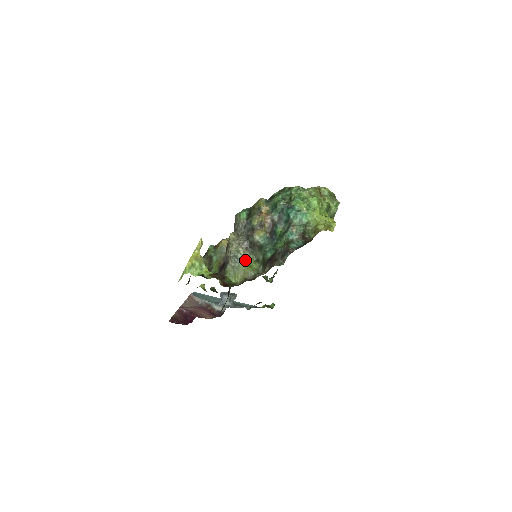
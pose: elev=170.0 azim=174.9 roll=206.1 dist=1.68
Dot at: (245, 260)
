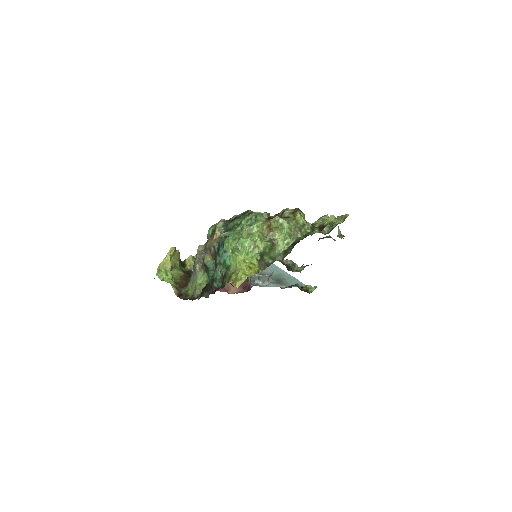
Dot at: (199, 277)
